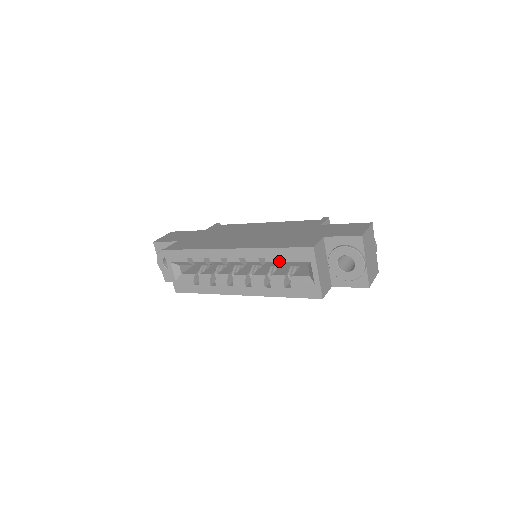
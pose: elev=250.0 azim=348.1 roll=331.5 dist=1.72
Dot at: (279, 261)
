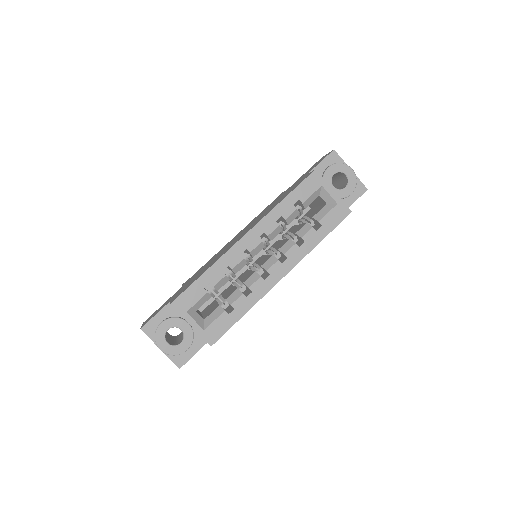
Dot at: (296, 208)
